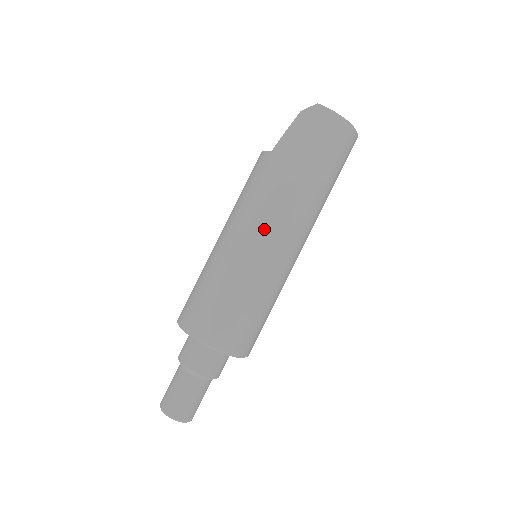
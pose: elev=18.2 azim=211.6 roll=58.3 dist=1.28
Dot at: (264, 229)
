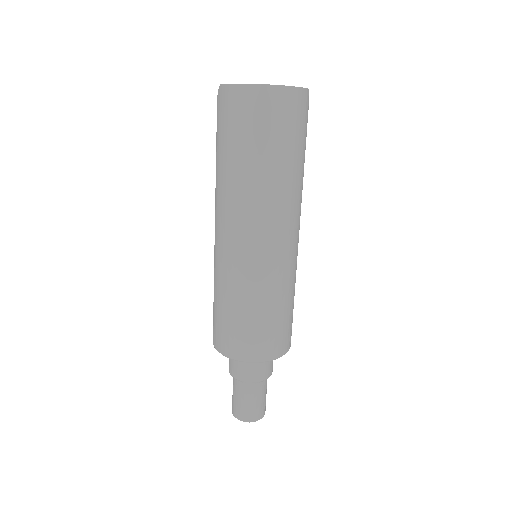
Dot at: (221, 234)
